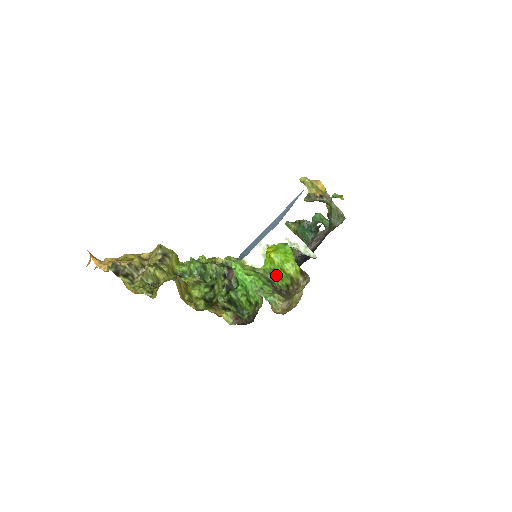
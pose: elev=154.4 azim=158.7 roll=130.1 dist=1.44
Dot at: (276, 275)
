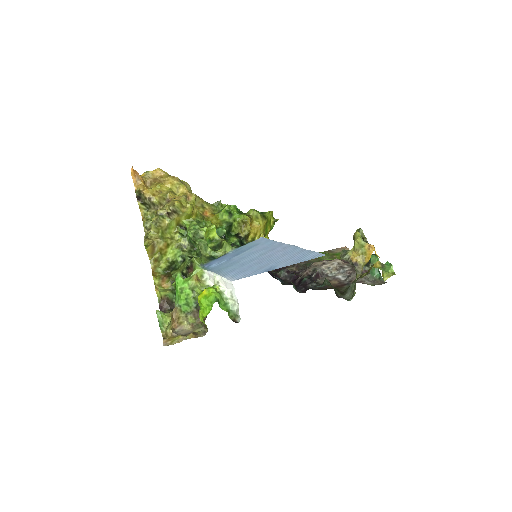
Dot at: occluded
